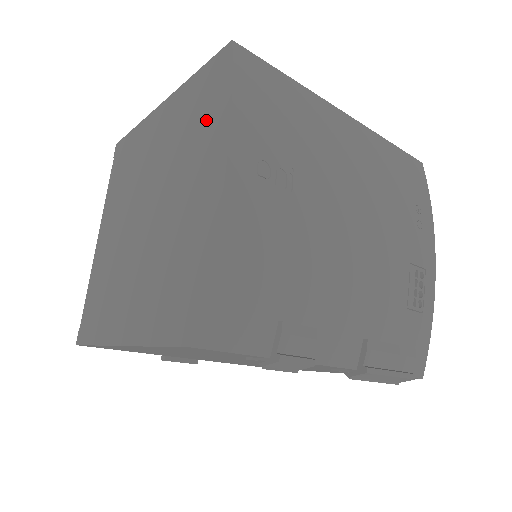
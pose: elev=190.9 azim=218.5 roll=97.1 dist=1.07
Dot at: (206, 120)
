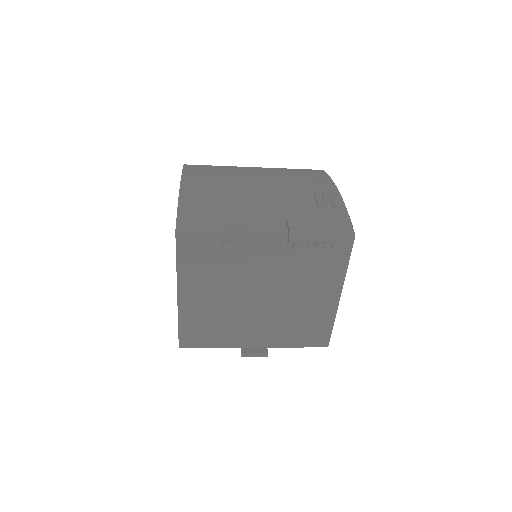
Dot at: occluded
